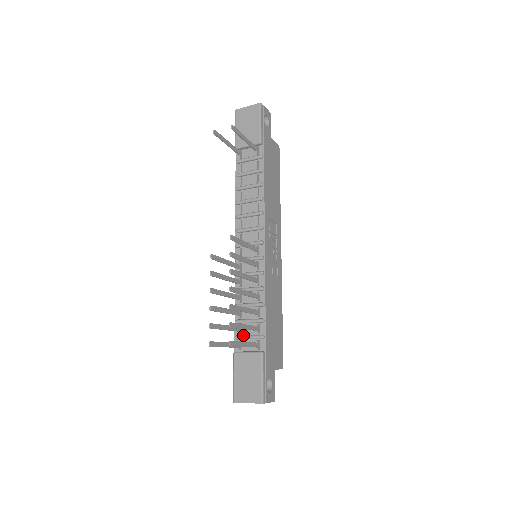
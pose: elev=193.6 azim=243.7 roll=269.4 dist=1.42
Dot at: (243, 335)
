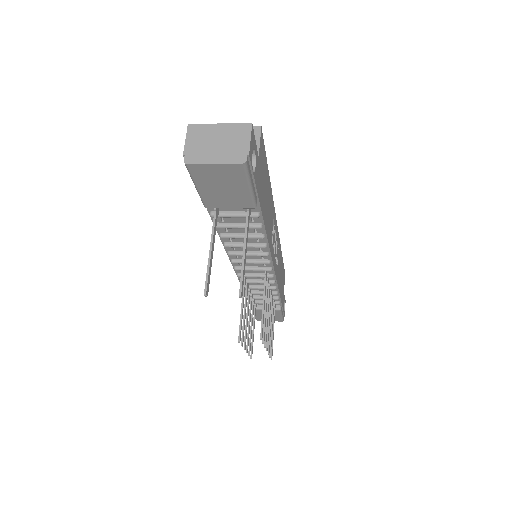
Dot at: (258, 302)
